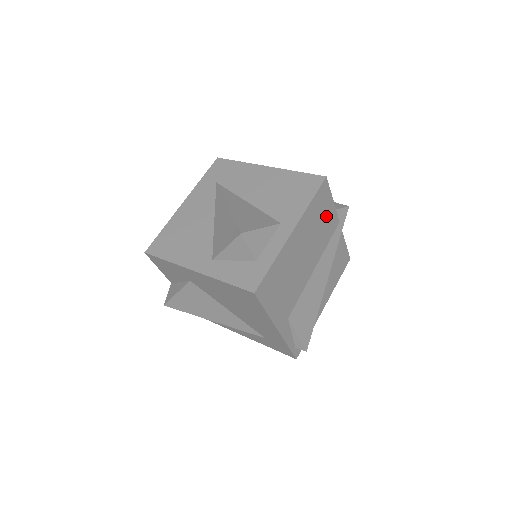
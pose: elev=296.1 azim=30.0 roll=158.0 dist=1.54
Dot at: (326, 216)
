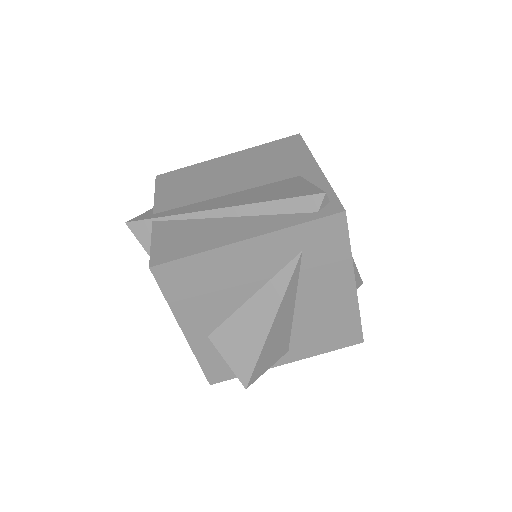
Dot at: occluded
